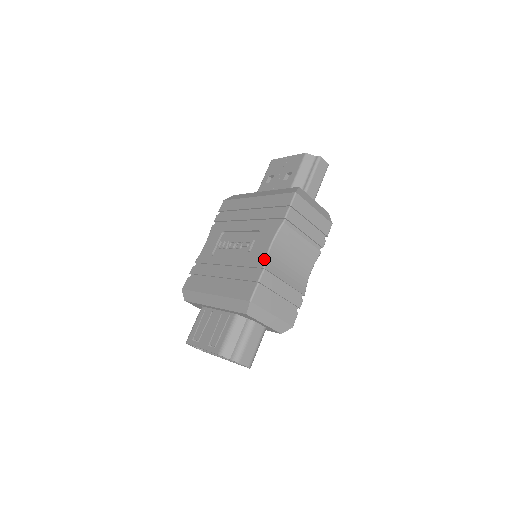
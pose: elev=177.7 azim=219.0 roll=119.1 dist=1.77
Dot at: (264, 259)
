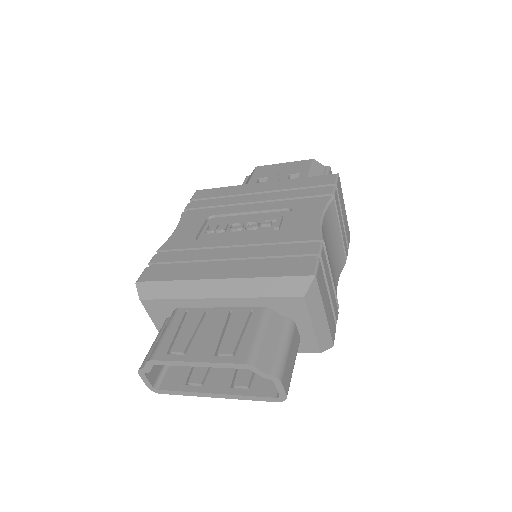
Dot at: (318, 231)
